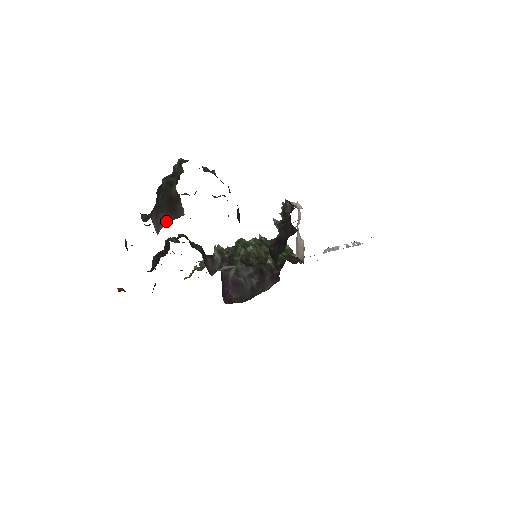
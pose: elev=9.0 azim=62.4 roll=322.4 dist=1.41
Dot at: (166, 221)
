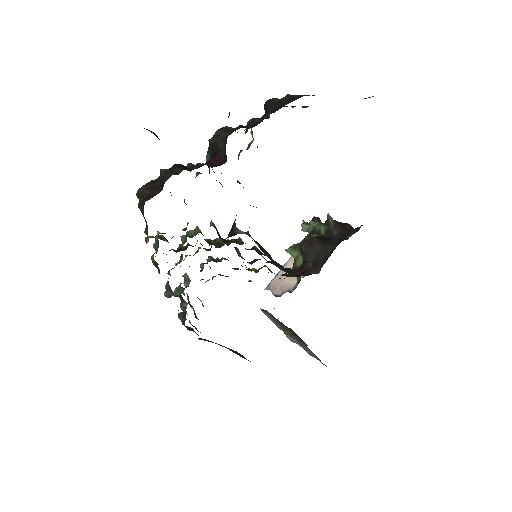
Dot at: occluded
